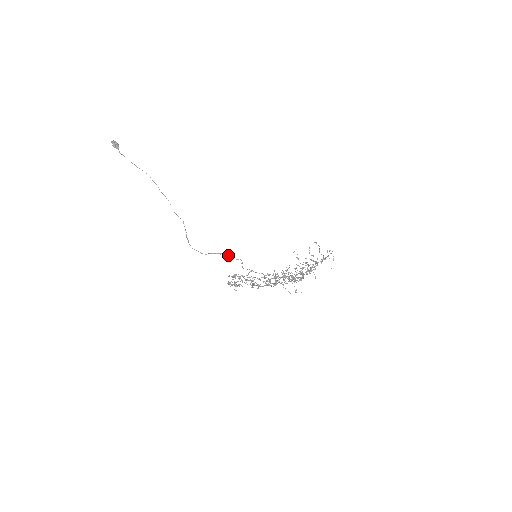
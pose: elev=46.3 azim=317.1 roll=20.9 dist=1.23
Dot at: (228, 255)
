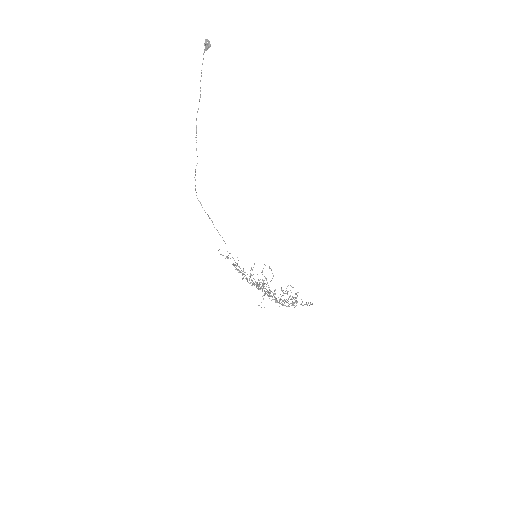
Dot at: (213, 224)
